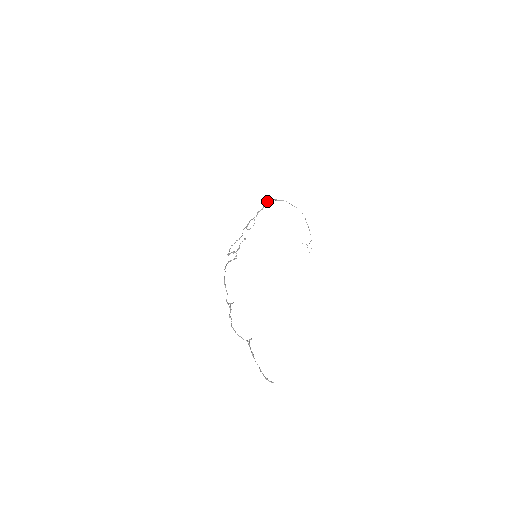
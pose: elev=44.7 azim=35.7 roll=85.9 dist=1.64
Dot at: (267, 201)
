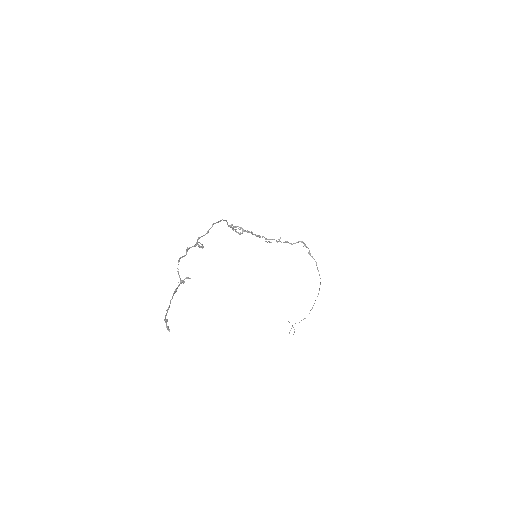
Dot at: (303, 242)
